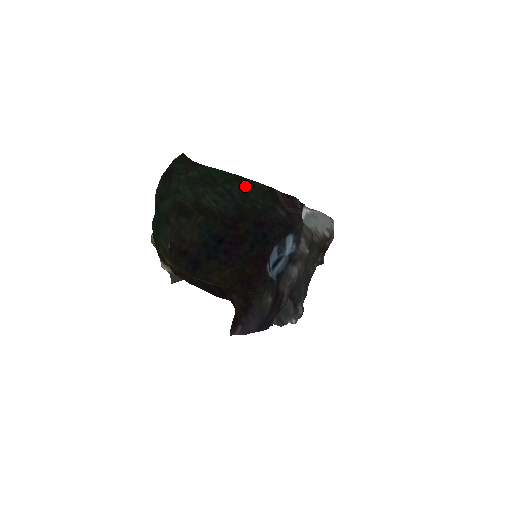
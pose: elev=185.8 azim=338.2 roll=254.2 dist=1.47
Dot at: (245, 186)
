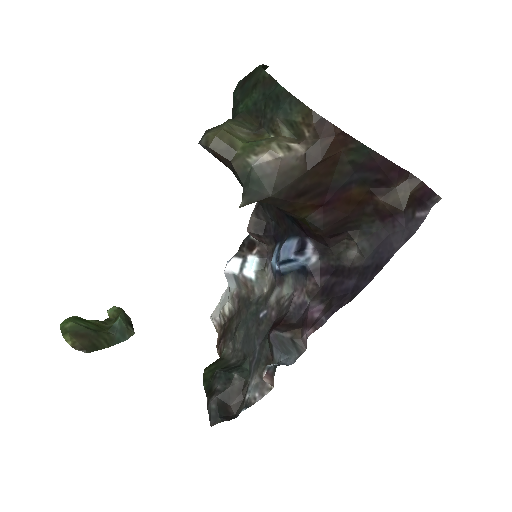
Dot at: occluded
